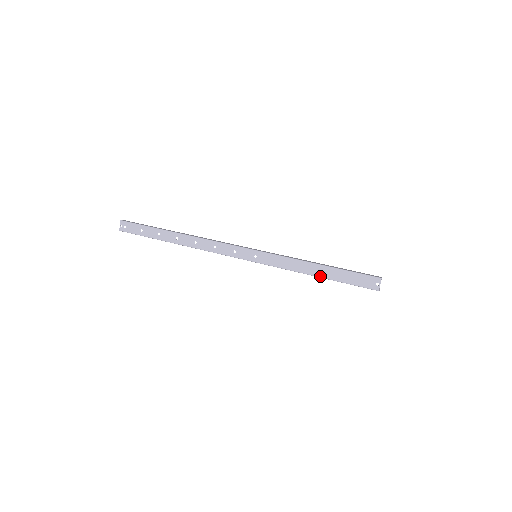
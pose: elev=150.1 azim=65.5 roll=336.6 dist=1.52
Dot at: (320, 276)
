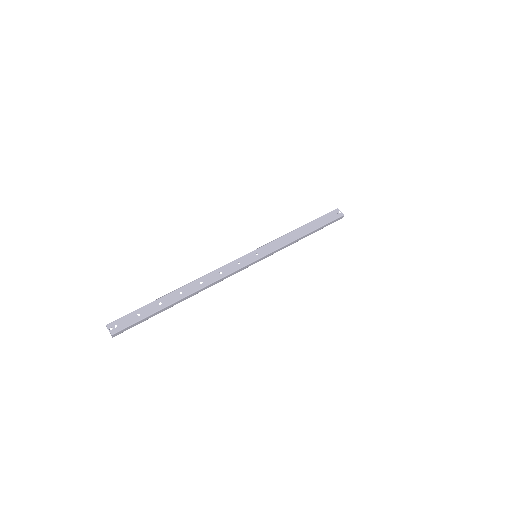
Dot at: (308, 232)
